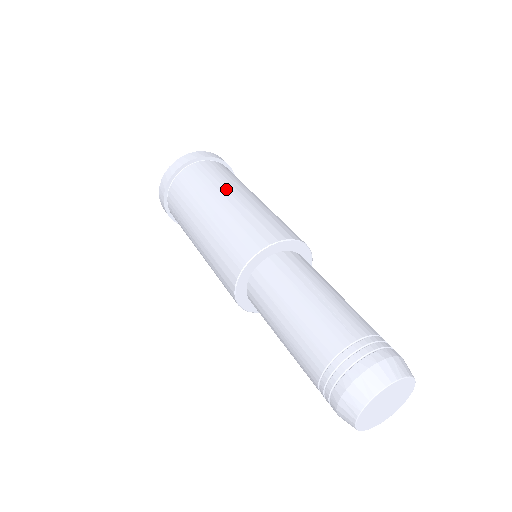
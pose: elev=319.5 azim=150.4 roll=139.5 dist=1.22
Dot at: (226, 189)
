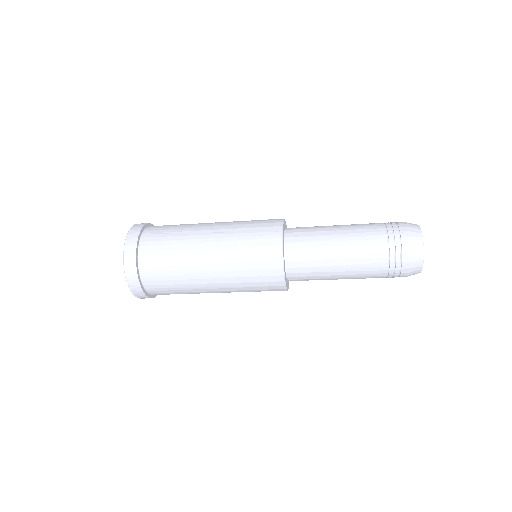
Dot at: (202, 223)
